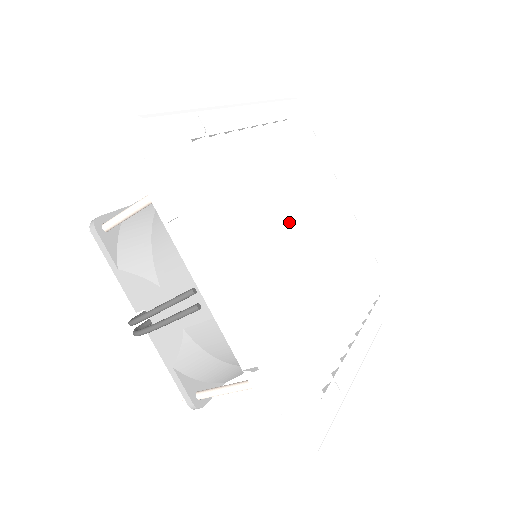
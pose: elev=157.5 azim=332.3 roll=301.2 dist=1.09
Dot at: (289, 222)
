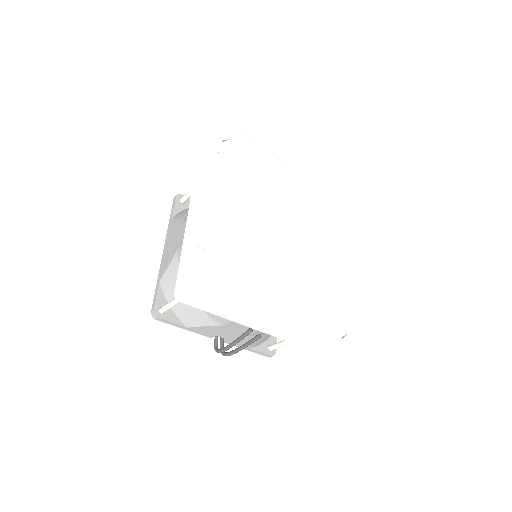
Dot at: (273, 240)
